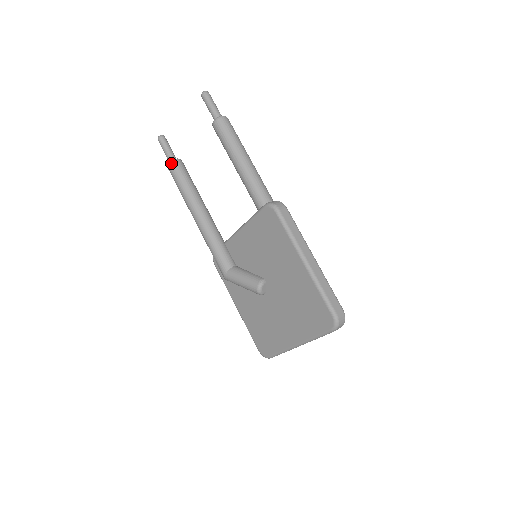
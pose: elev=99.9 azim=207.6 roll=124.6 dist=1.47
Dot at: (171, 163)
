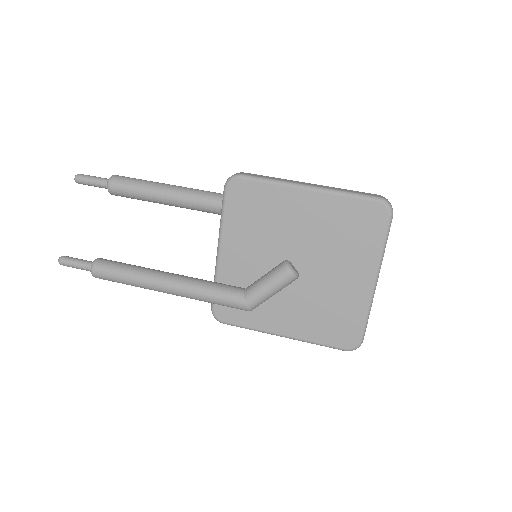
Dot at: (94, 265)
